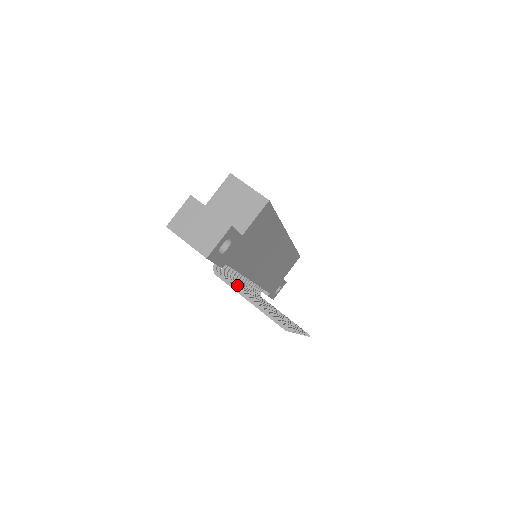
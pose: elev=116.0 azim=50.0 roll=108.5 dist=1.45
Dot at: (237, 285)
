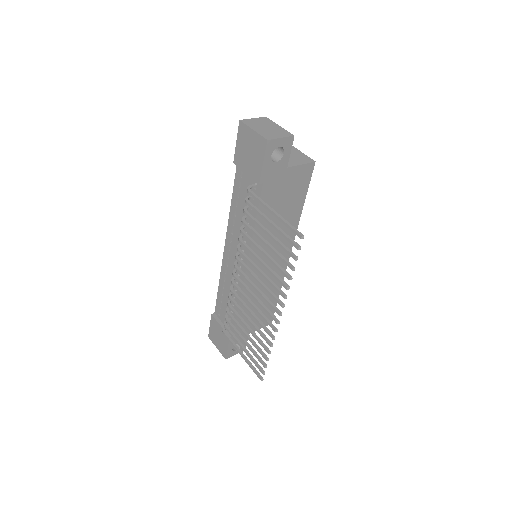
Dot at: occluded
